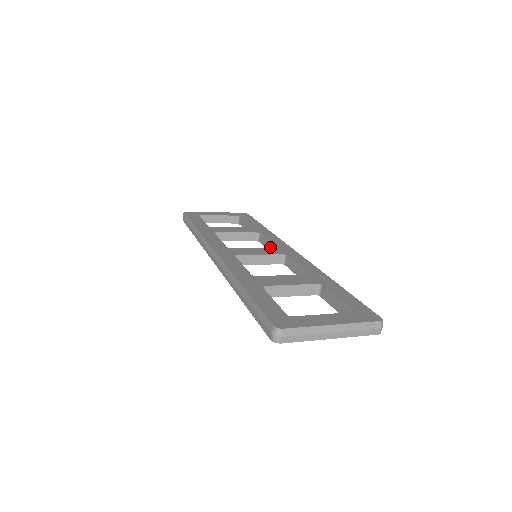
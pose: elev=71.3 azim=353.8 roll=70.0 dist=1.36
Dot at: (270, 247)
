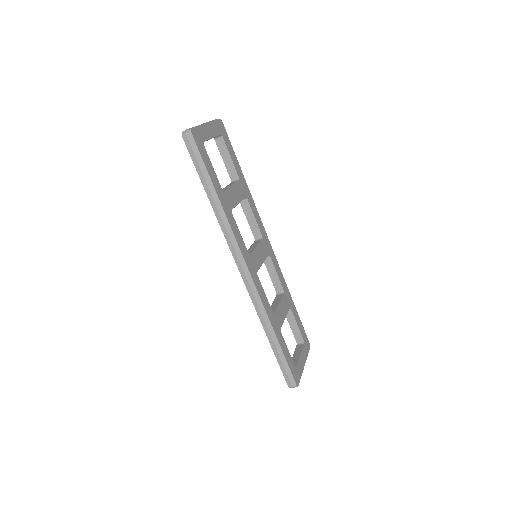
Dot at: (254, 226)
